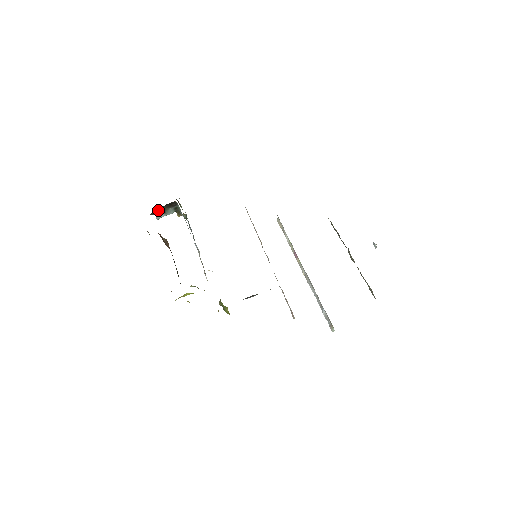
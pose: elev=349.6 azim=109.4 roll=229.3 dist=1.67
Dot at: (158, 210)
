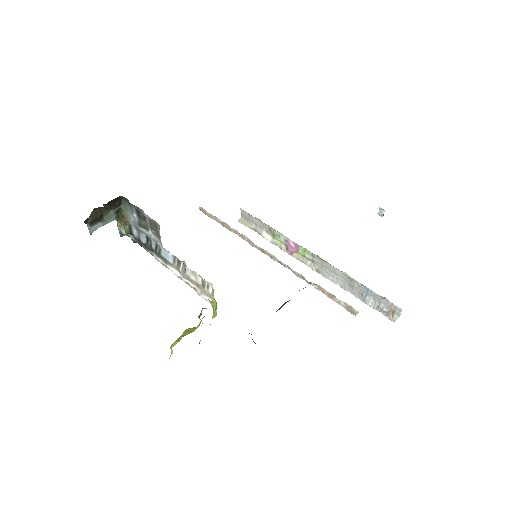
Dot at: (93, 215)
